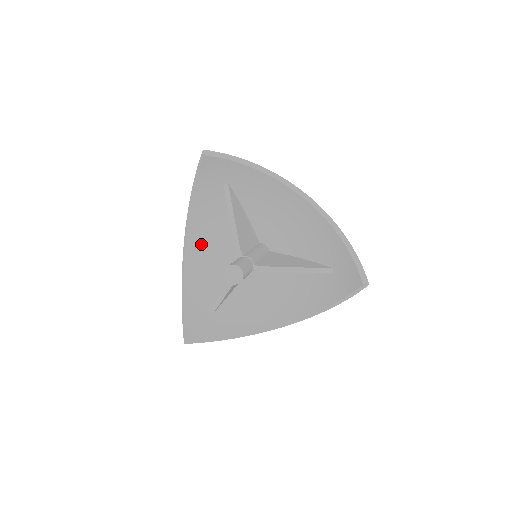
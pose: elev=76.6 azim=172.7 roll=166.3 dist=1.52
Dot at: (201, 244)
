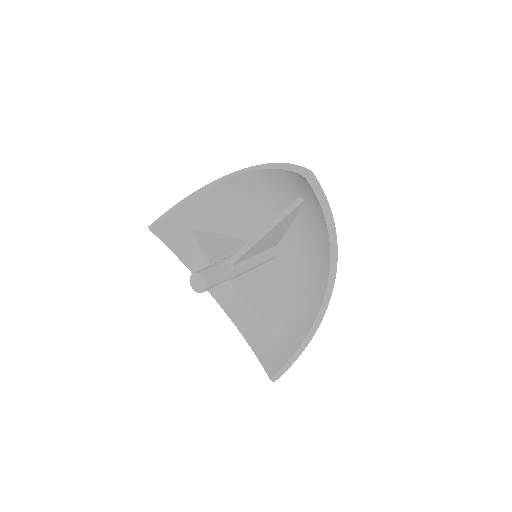
Dot at: (228, 291)
